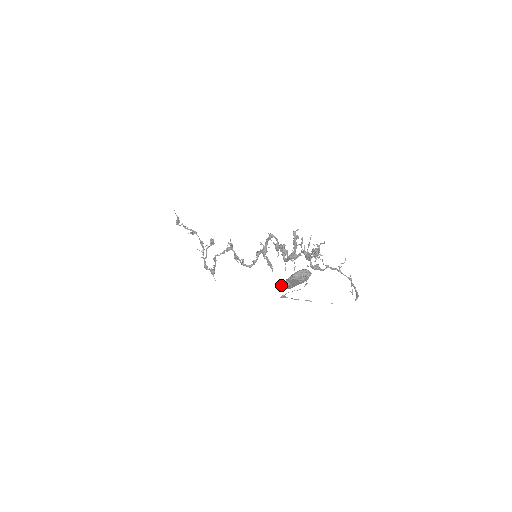
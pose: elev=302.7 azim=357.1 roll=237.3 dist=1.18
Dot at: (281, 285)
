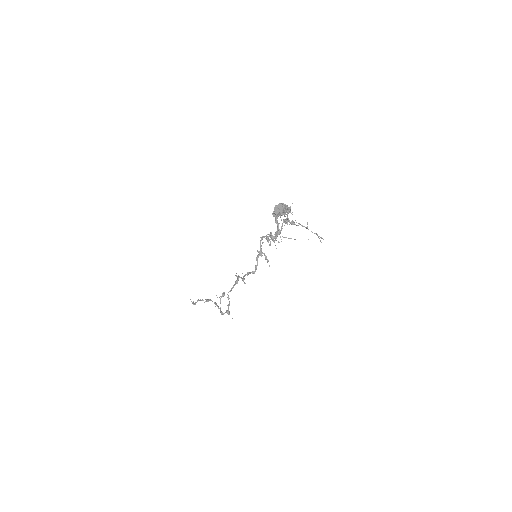
Dot at: (273, 213)
